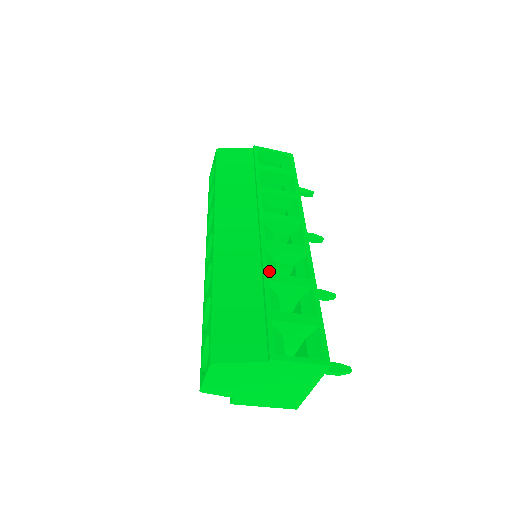
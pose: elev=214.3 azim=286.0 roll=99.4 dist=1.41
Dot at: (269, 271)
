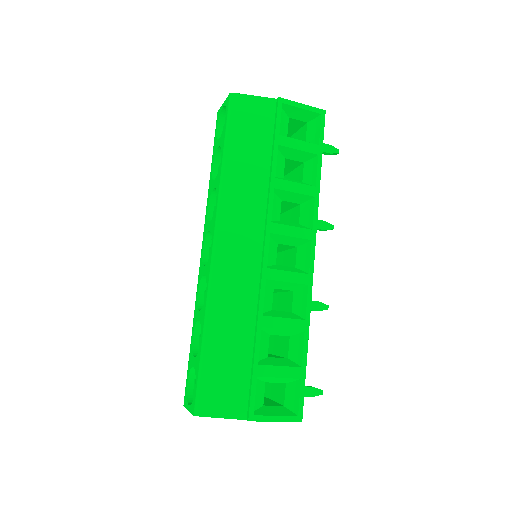
Dot at: (265, 308)
